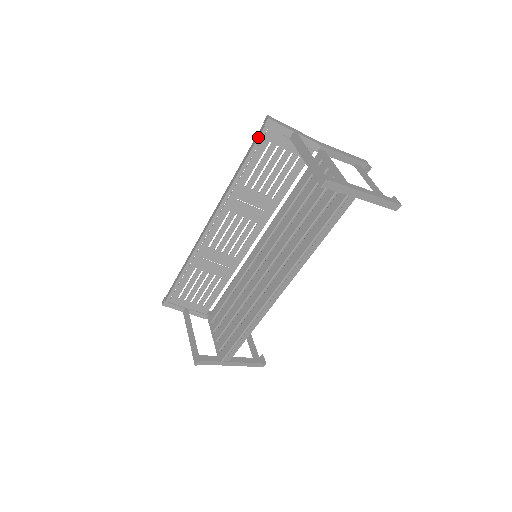
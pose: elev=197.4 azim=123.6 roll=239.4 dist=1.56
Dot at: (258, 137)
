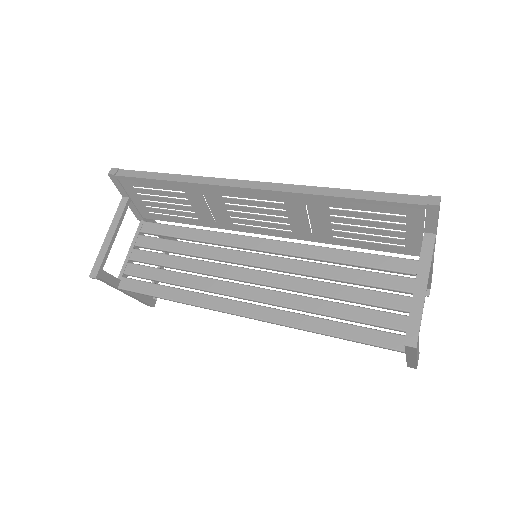
Dot at: (406, 203)
